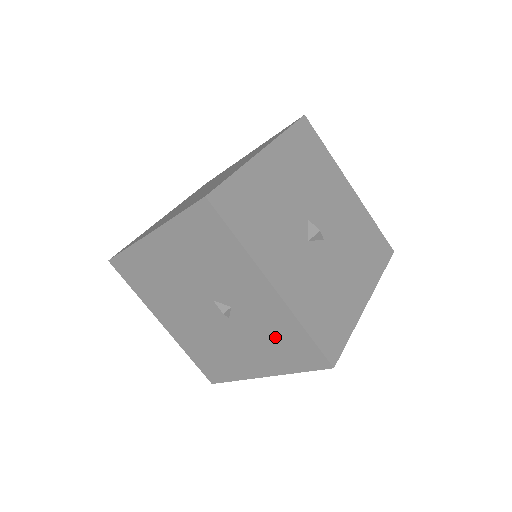
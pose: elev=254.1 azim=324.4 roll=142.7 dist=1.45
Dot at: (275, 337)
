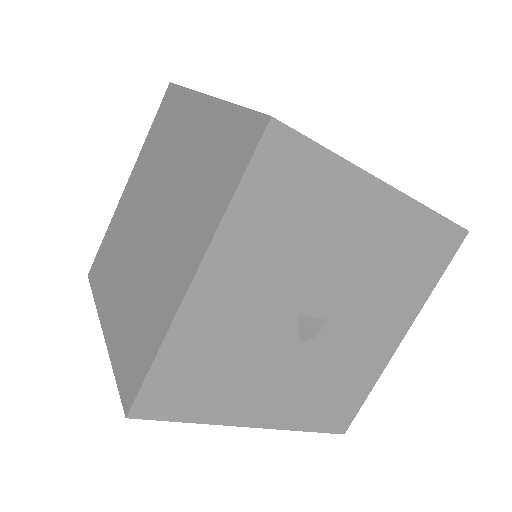
Dot at: occluded
